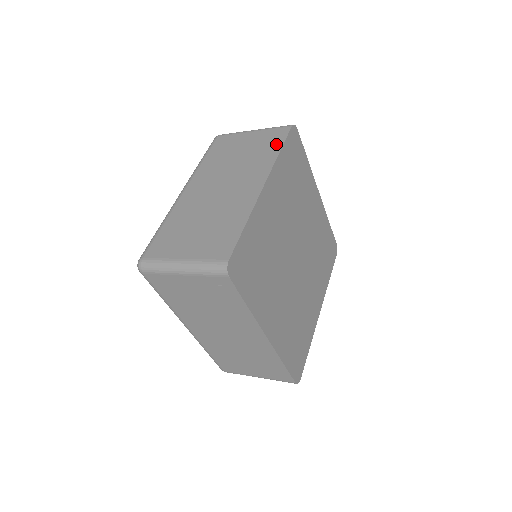
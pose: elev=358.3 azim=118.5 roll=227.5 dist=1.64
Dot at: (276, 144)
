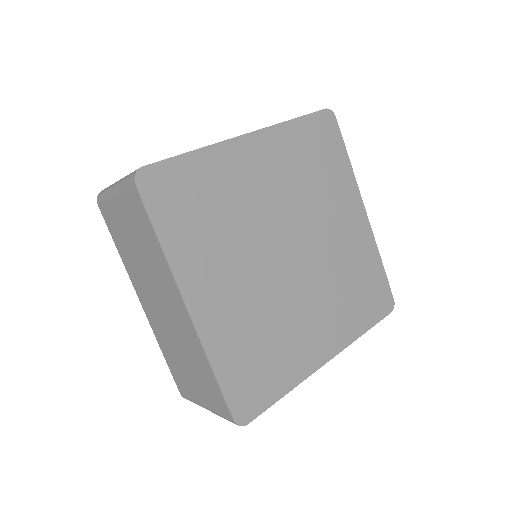
Dot at: occluded
